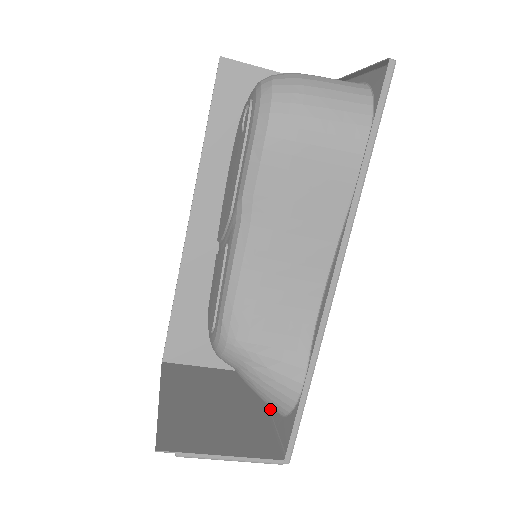
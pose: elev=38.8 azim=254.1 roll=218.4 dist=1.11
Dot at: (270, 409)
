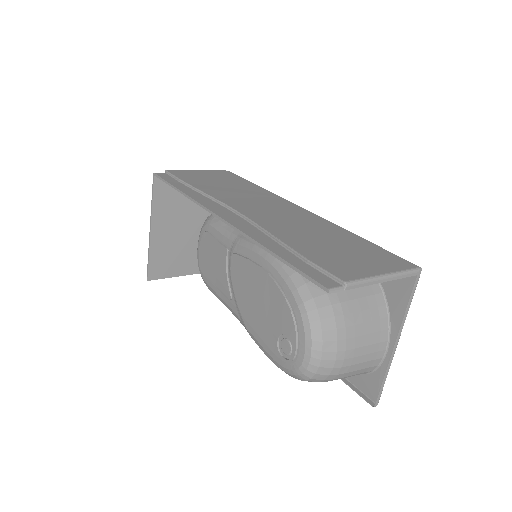
Dot at: occluded
